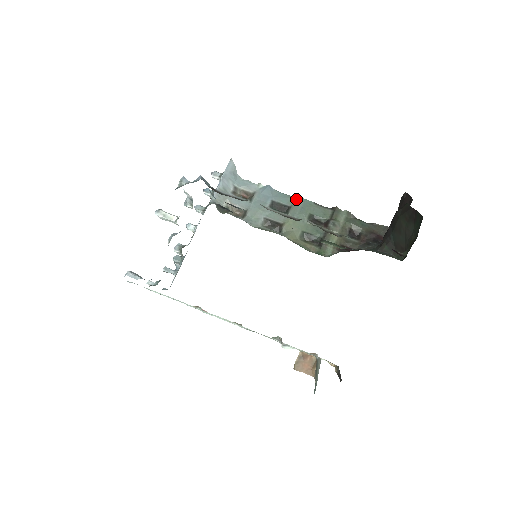
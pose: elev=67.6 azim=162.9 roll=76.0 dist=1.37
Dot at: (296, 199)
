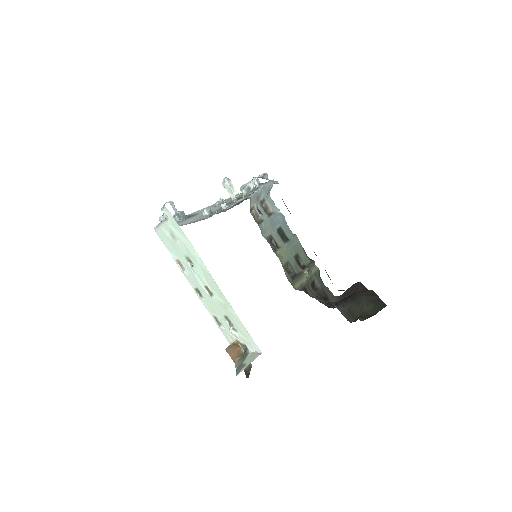
Dot at: (295, 237)
